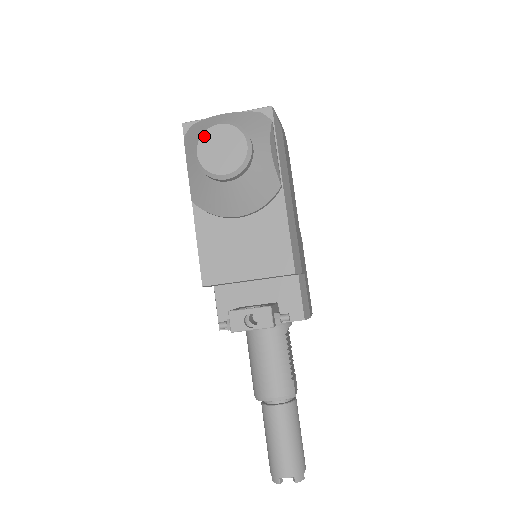
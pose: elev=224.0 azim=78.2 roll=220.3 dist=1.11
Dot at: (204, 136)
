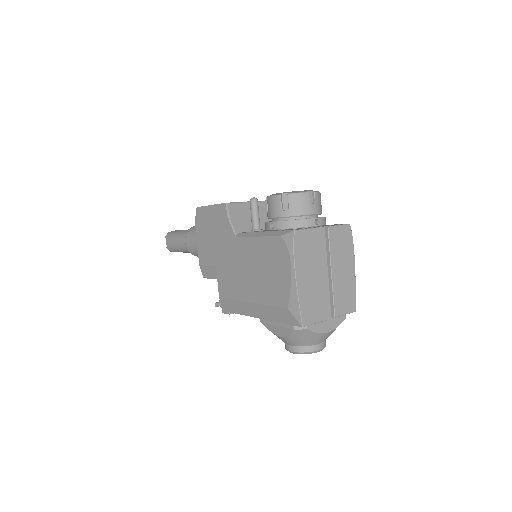
Dot at: occluded
